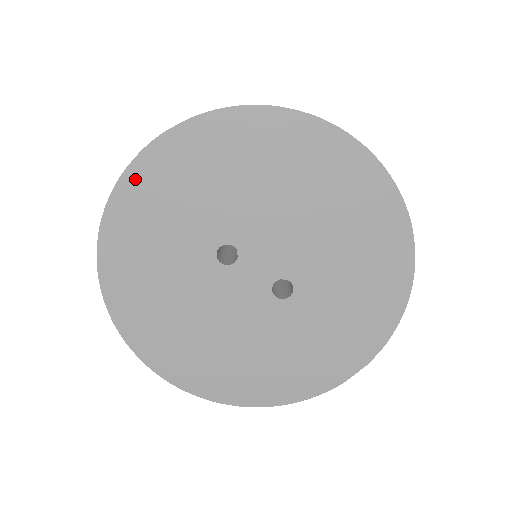
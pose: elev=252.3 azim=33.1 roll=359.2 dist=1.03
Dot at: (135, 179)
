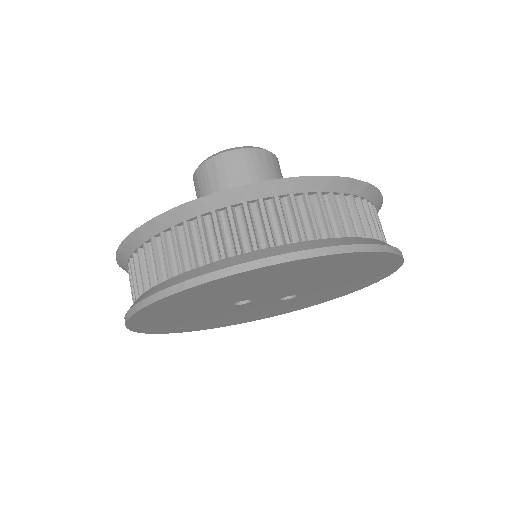
Dot at: (152, 309)
